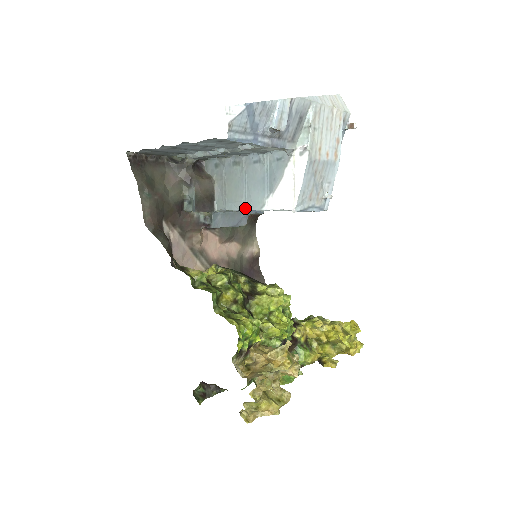
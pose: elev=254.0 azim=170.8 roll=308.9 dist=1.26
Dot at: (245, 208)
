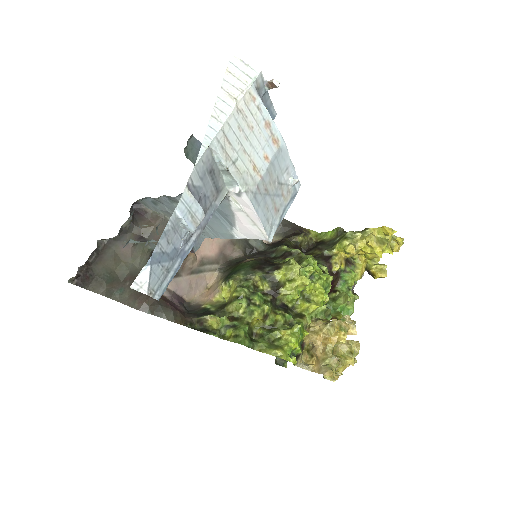
Dot at: (215, 237)
